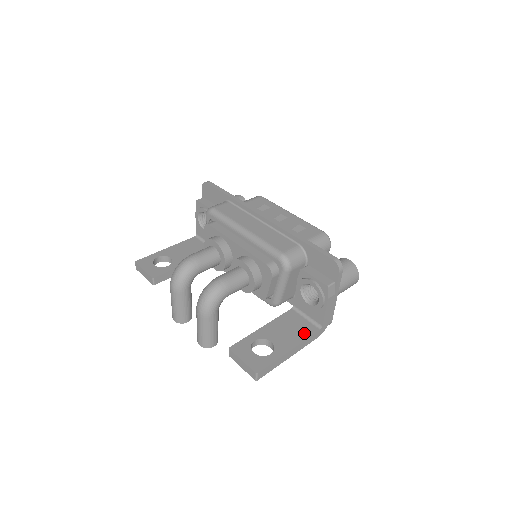
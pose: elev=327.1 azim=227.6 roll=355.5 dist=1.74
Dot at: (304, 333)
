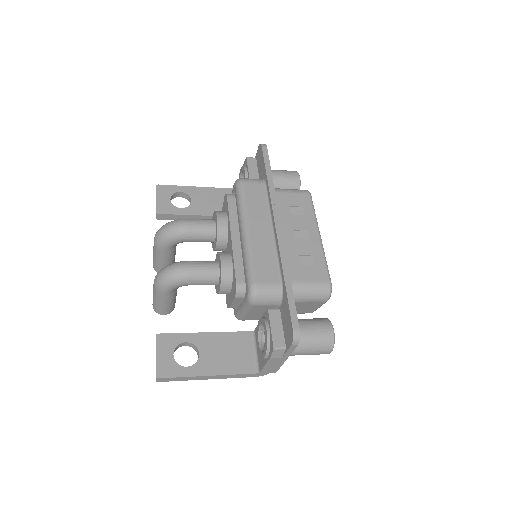
Dot at: (237, 366)
